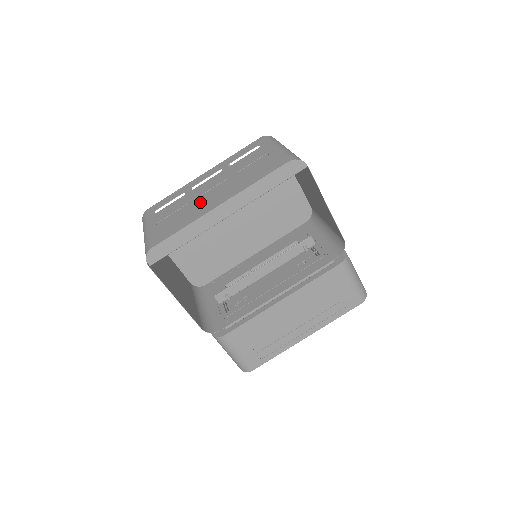
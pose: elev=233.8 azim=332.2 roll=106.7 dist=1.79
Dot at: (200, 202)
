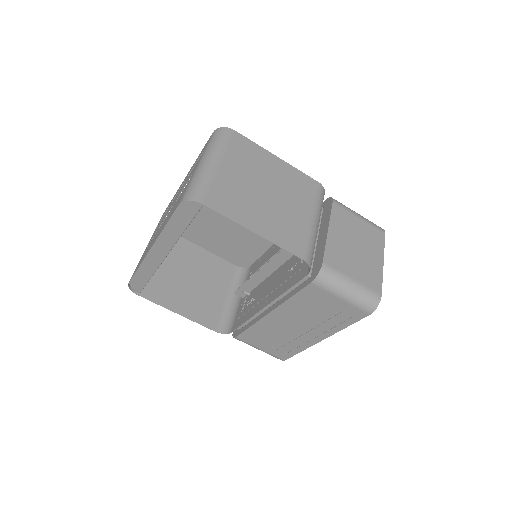
Dot at: occluded
